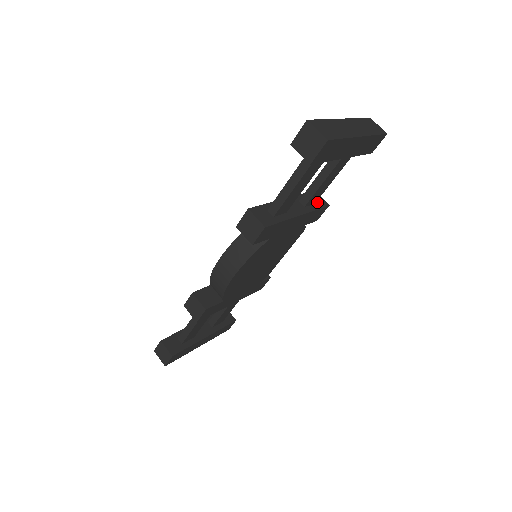
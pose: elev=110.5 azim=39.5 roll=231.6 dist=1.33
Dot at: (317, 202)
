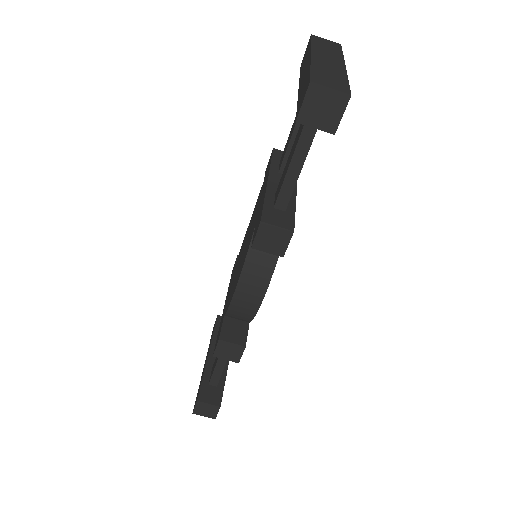
Dot at: occluded
